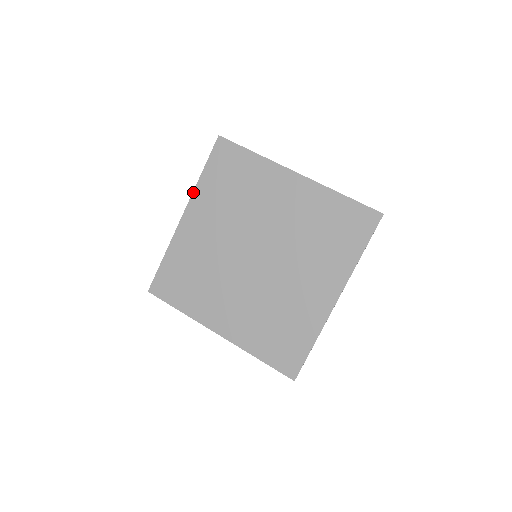
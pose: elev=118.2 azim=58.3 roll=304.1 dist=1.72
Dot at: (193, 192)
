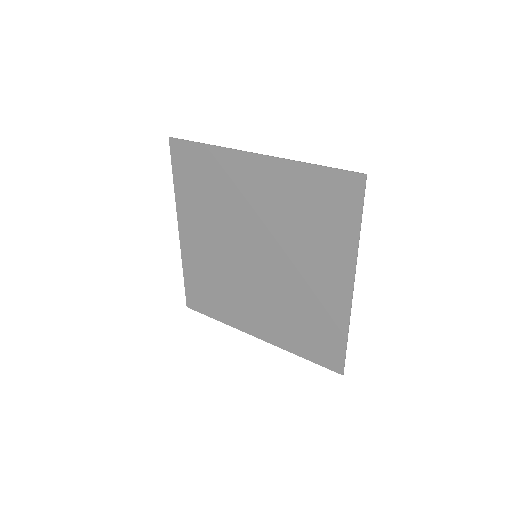
Dot at: (176, 205)
